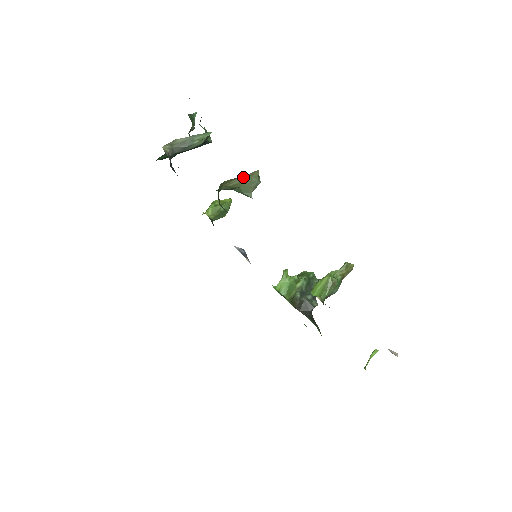
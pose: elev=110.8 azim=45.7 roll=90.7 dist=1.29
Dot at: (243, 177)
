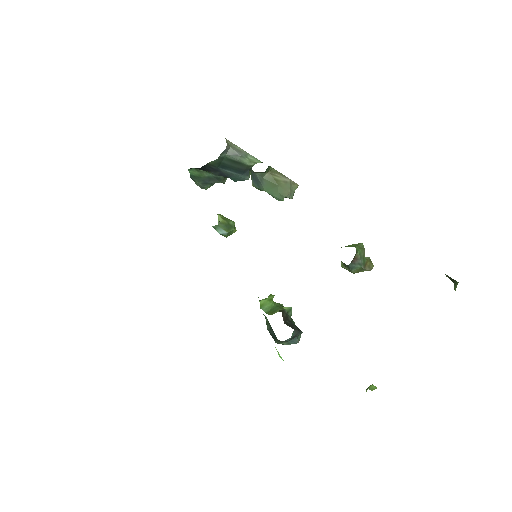
Dot at: (286, 179)
